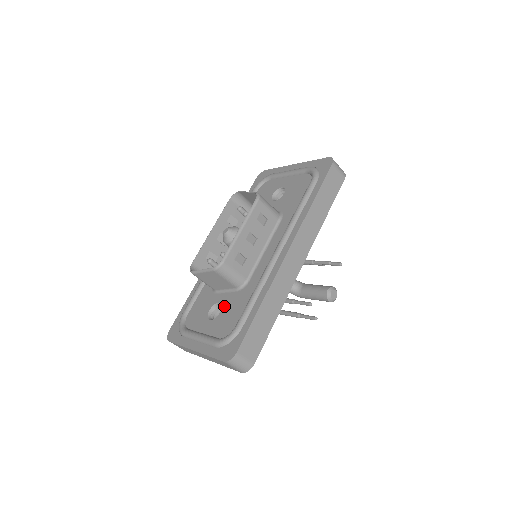
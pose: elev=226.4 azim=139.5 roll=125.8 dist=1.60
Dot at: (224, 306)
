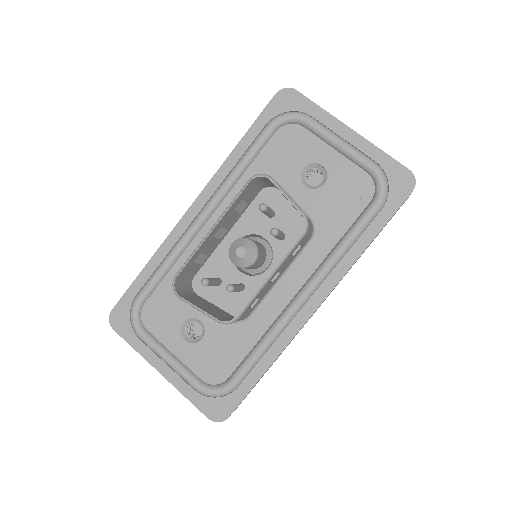
Dot at: (209, 333)
